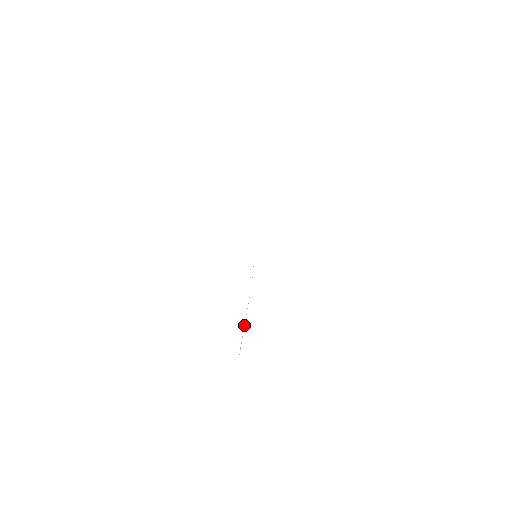
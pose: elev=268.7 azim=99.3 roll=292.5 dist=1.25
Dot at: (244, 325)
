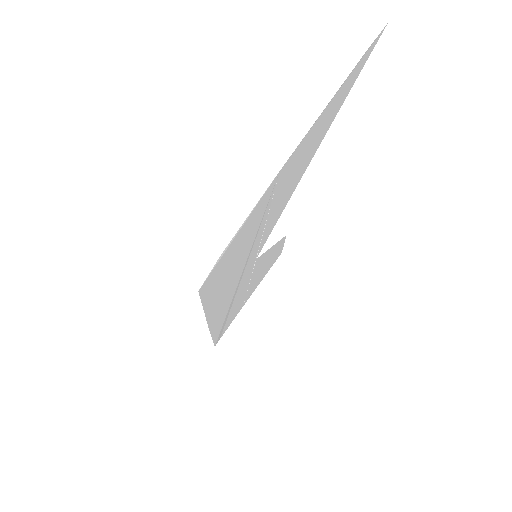
Dot at: (242, 224)
